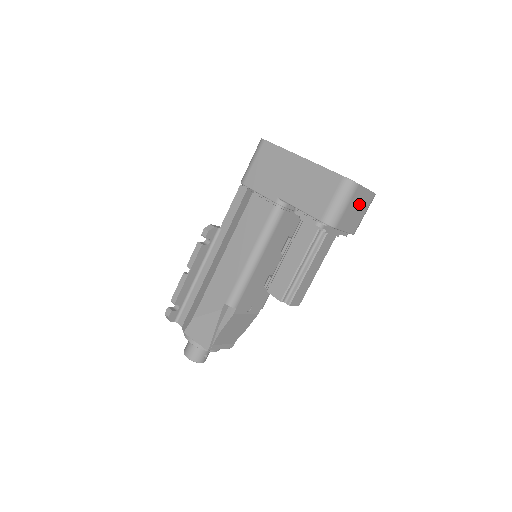
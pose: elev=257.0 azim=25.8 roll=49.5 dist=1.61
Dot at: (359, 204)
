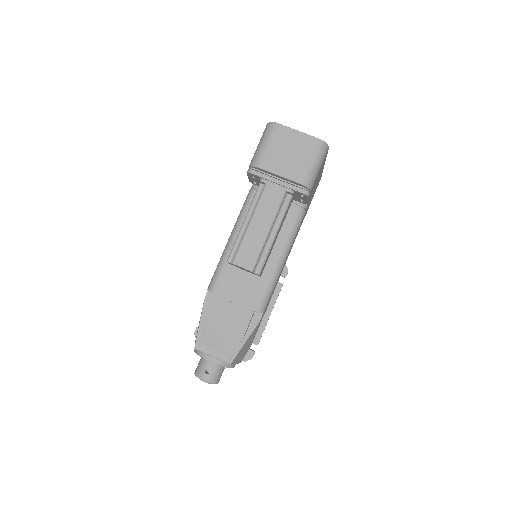
Dot at: (291, 146)
